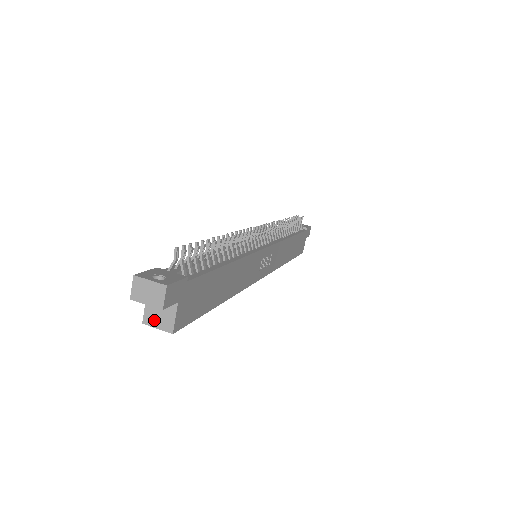
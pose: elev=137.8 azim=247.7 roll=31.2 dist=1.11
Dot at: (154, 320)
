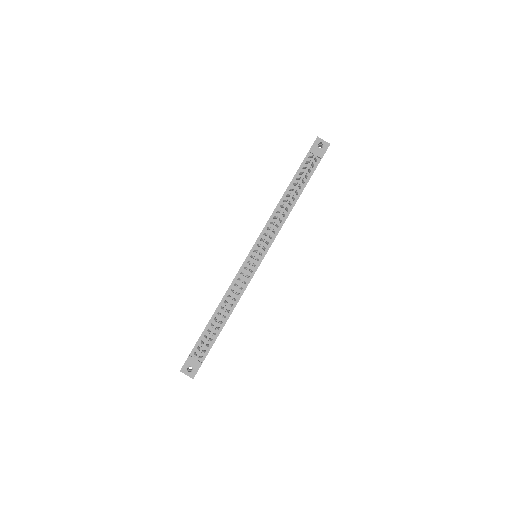
Dot at: occluded
